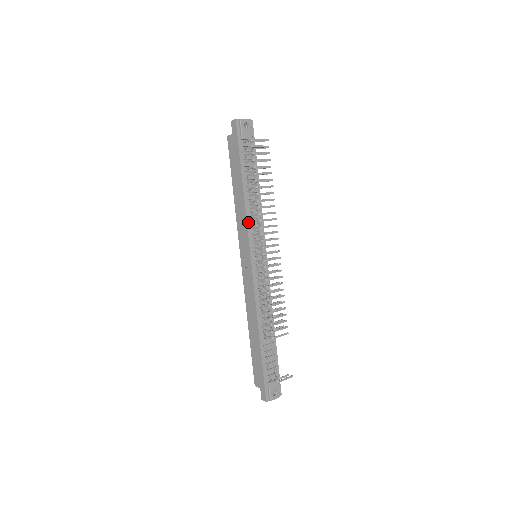
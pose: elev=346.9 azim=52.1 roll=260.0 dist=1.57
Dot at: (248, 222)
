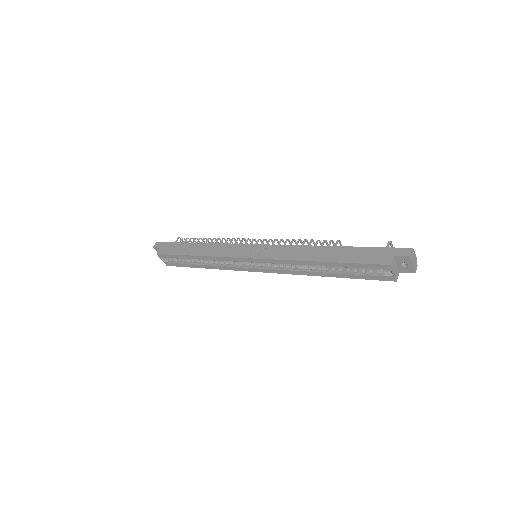
Dot at: (226, 245)
